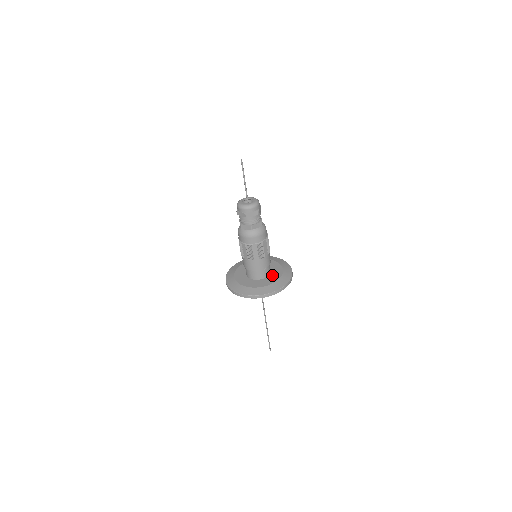
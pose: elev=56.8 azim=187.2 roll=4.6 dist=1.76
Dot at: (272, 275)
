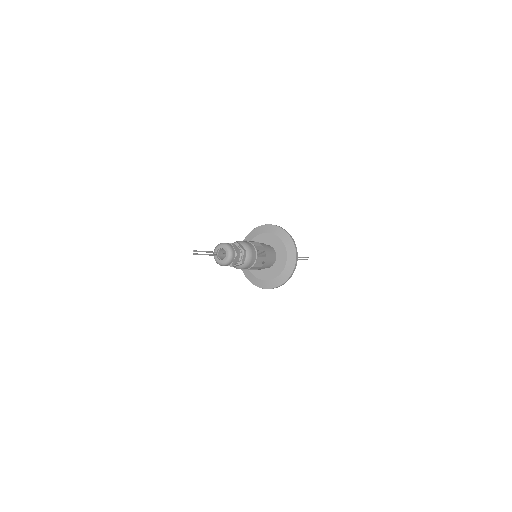
Dot at: (274, 268)
